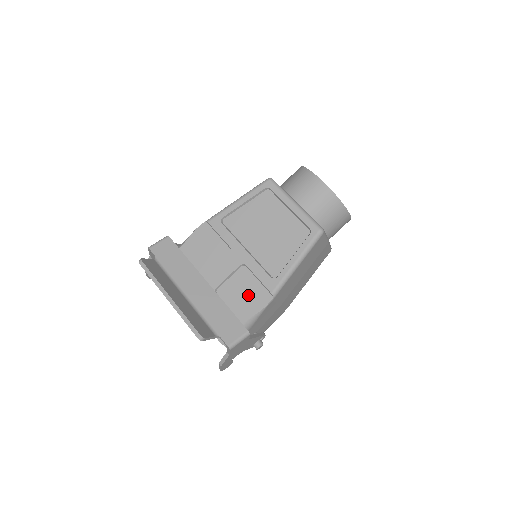
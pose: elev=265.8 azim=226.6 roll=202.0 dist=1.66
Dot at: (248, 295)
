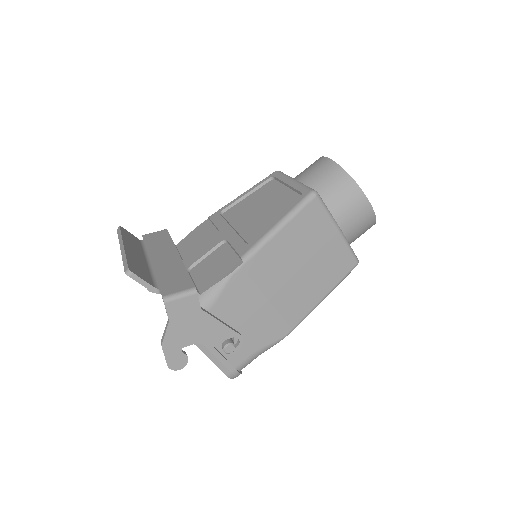
Dot at: (218, 266)
